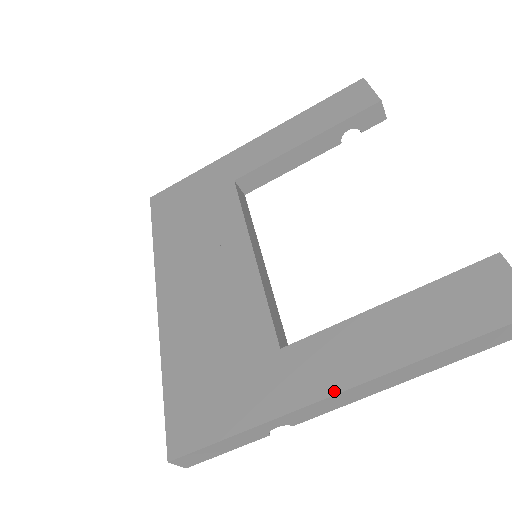
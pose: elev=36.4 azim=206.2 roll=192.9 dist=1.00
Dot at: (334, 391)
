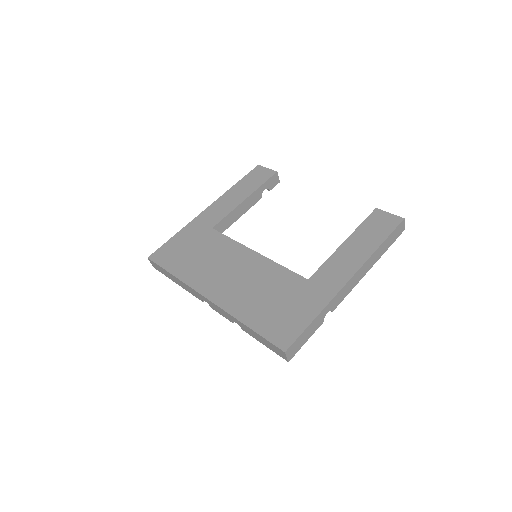
Dot at: (348, 279)
